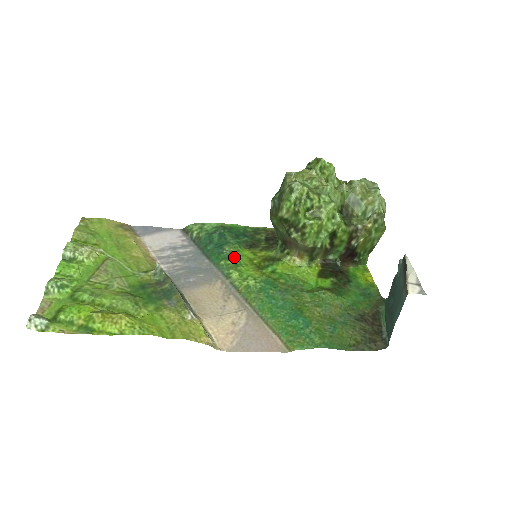
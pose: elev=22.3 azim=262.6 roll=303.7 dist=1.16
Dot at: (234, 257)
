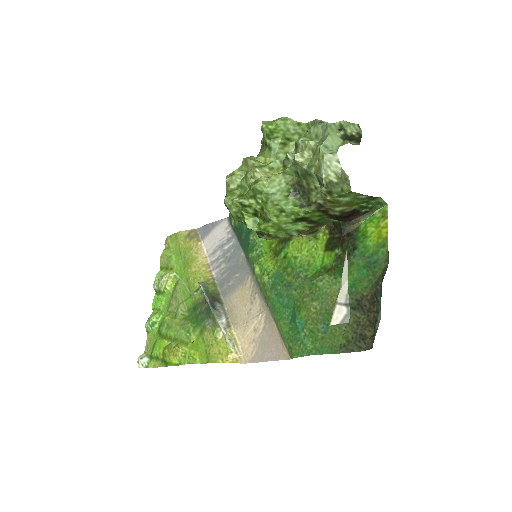
Dot at: (256, 247)
